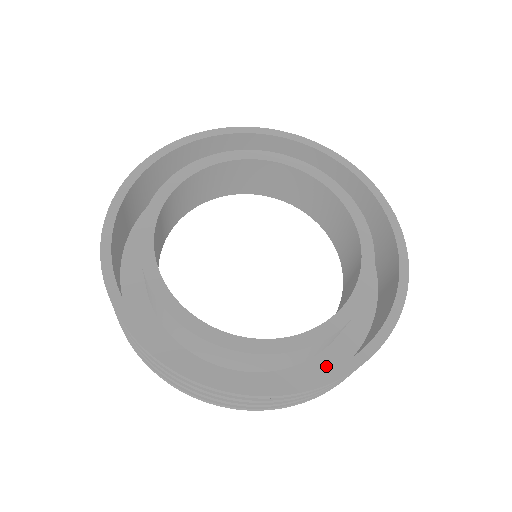
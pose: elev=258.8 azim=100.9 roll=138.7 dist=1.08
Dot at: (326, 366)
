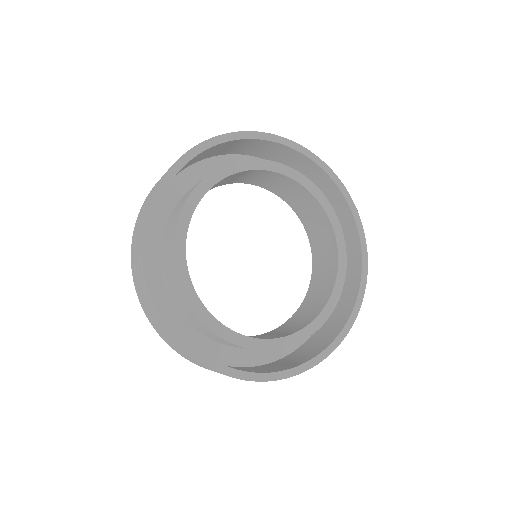
Dot at: occluded
